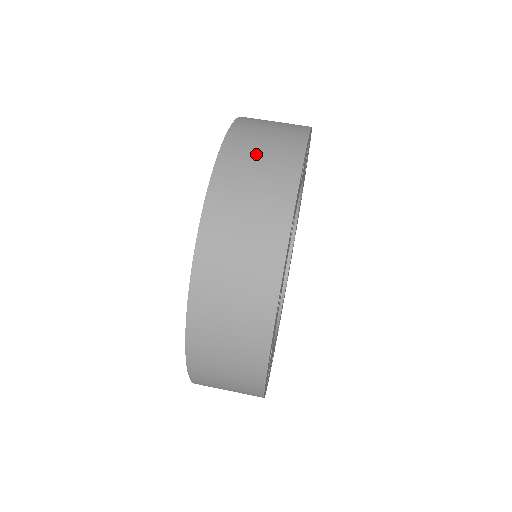
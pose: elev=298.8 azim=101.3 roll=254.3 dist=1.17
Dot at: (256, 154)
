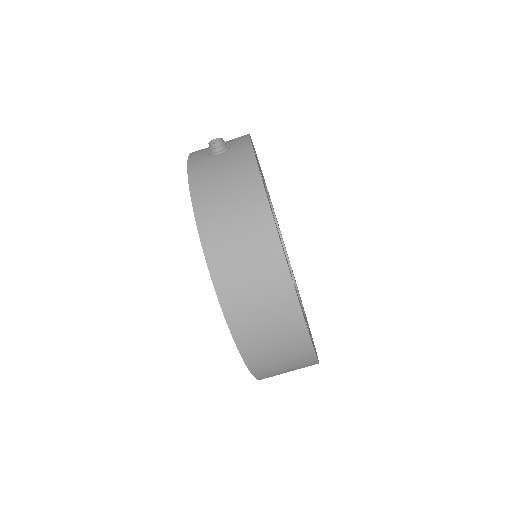
Dot at: (279, 366)
